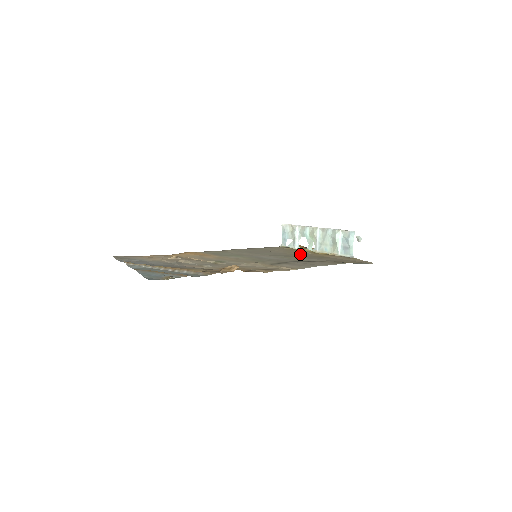
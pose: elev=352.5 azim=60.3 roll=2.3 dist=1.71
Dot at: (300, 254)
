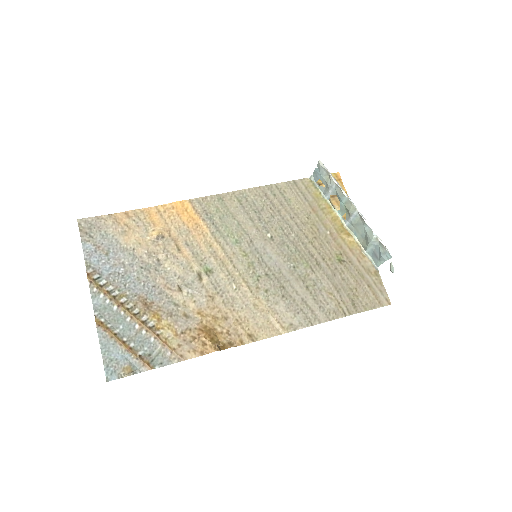
Dot at: (319, 235)
